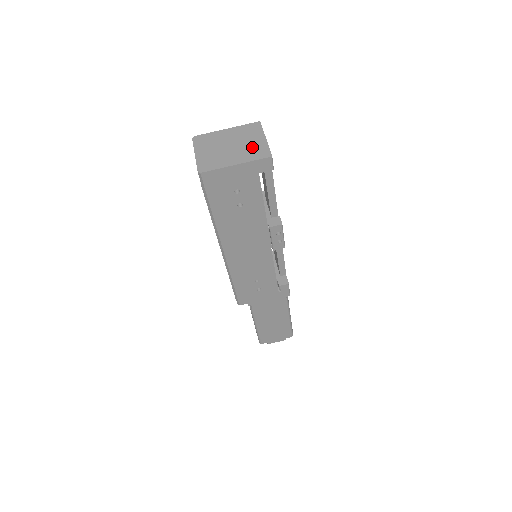
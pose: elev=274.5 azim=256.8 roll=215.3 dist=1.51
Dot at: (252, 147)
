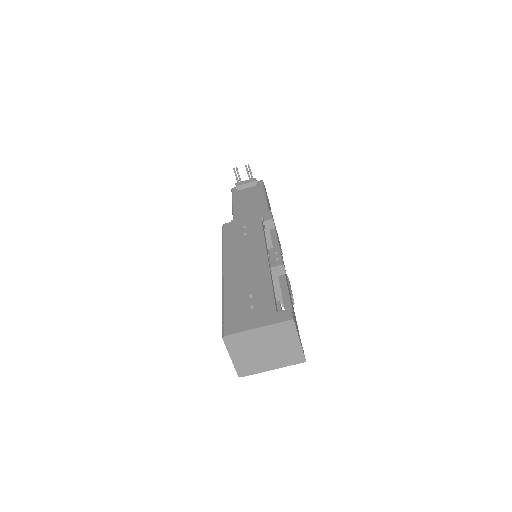
Dot at: (287, 352)
